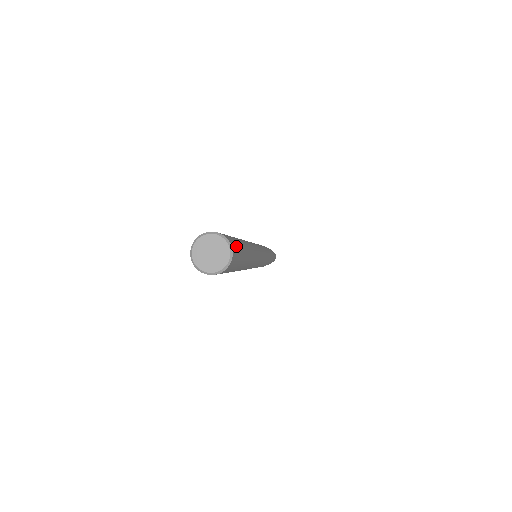
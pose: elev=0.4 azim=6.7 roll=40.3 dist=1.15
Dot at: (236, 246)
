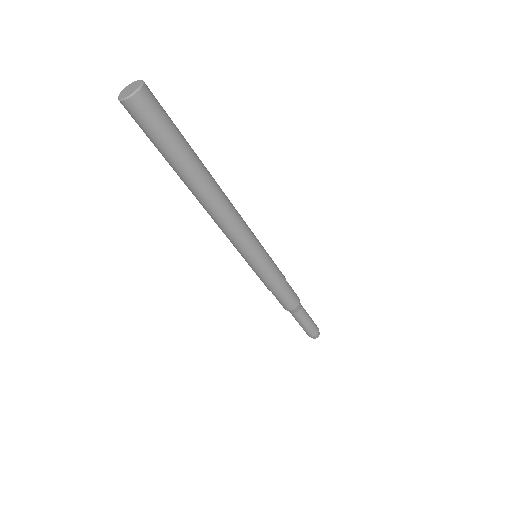
Dot at: occluded
